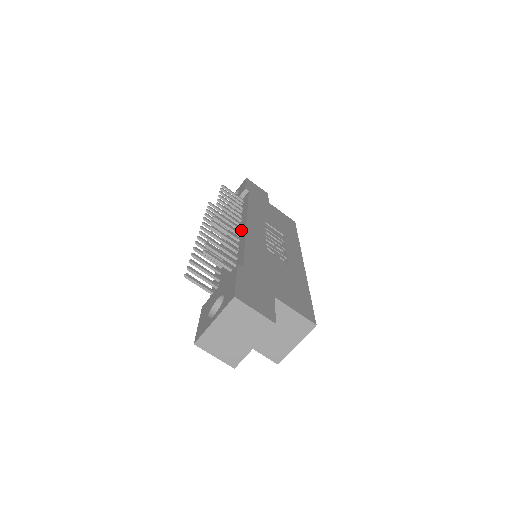
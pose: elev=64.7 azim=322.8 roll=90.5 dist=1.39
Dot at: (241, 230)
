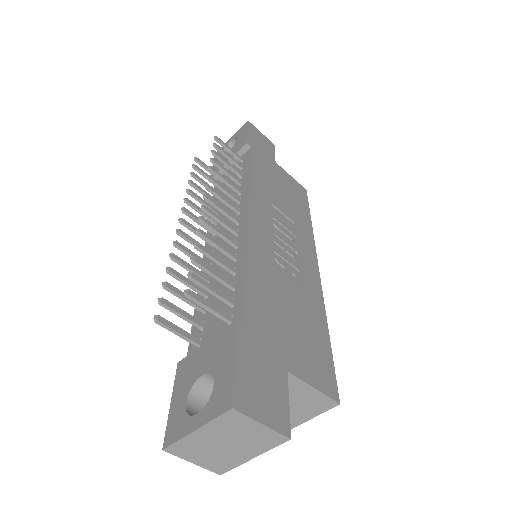
Dot at: (240, 226)
